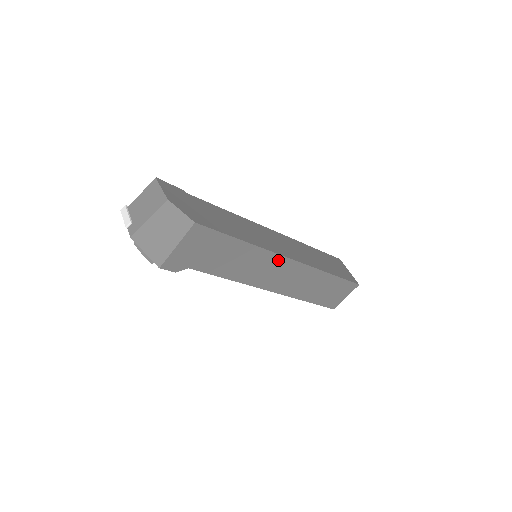
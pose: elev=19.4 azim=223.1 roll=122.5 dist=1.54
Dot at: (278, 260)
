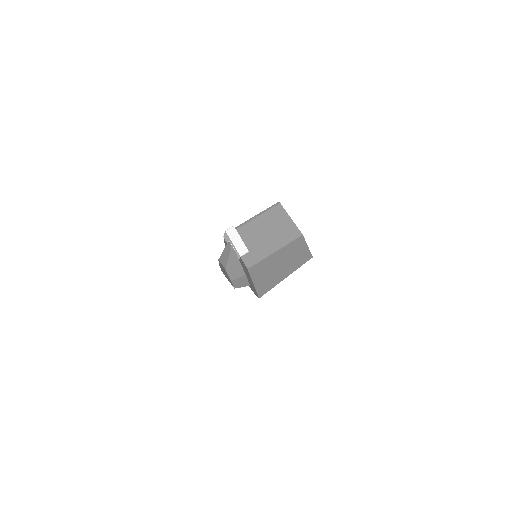
Dot at: occluded
